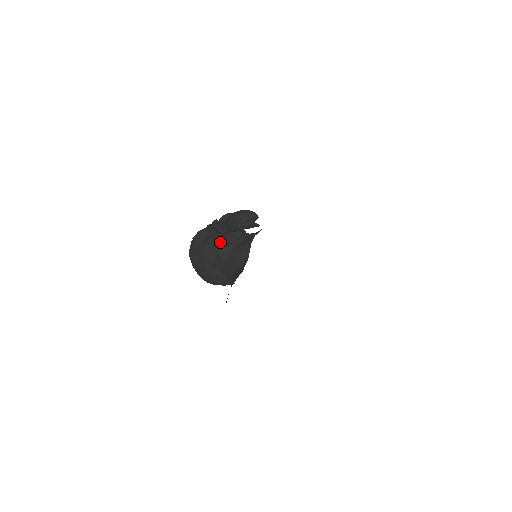
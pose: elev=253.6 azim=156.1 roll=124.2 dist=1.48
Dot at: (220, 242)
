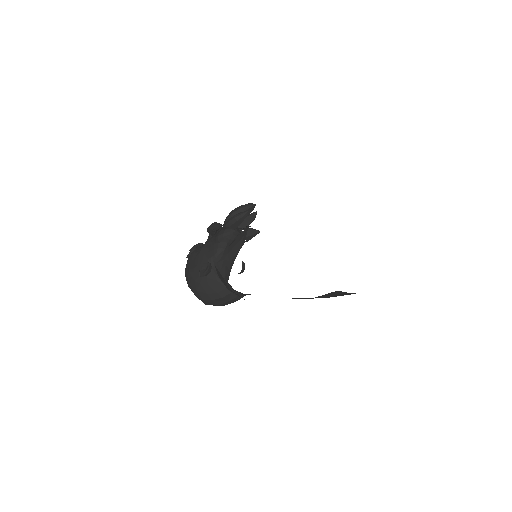
Dot at: (216, 237)
